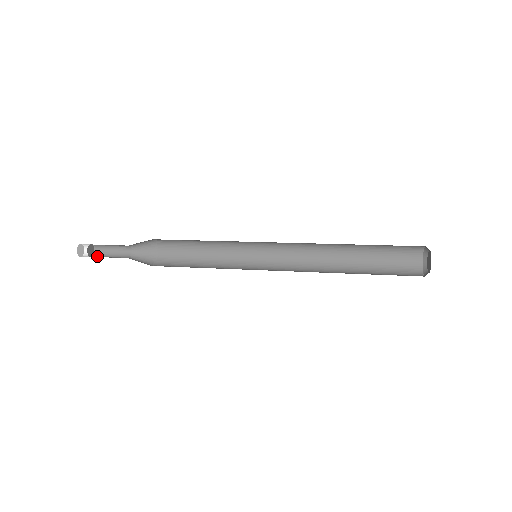
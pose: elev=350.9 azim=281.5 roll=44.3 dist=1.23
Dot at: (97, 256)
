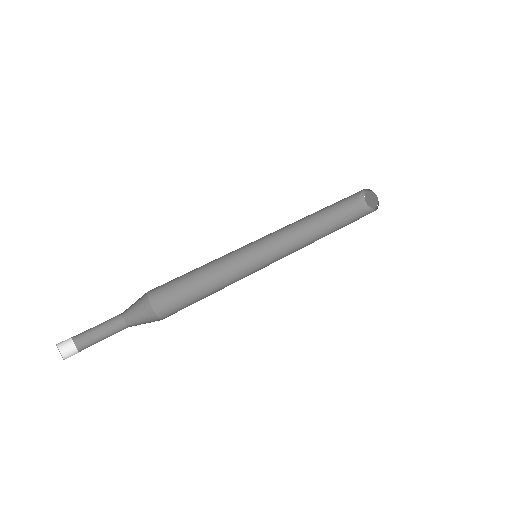
Dot at: (81, 341)
